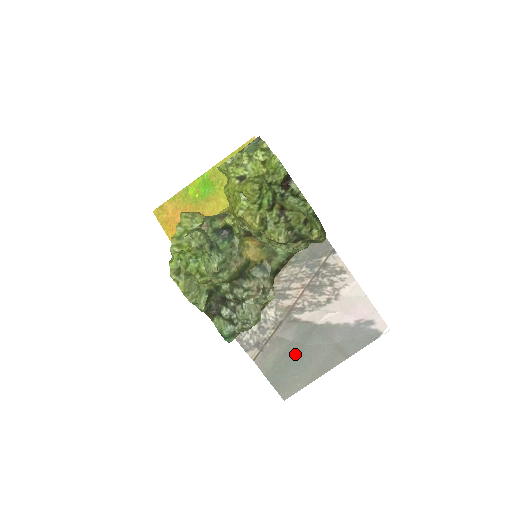
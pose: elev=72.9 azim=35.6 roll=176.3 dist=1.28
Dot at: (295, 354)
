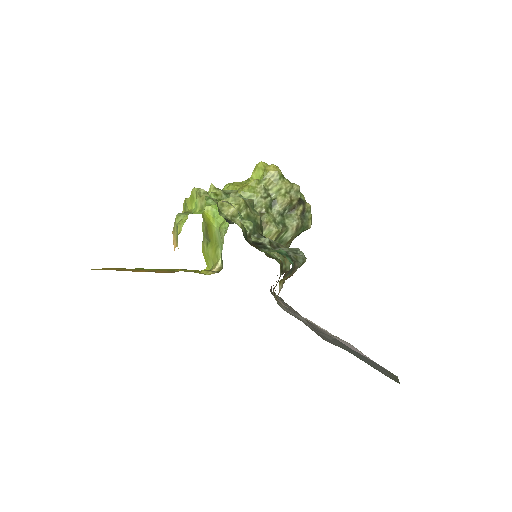
Dot at: occluded
